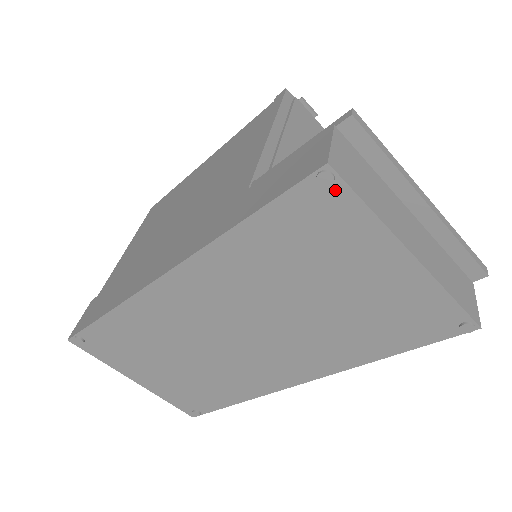
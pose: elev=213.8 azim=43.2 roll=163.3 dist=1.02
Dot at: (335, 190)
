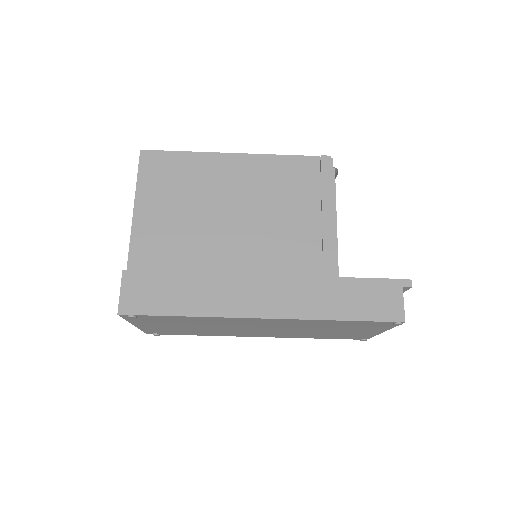
Dot at: occluded
